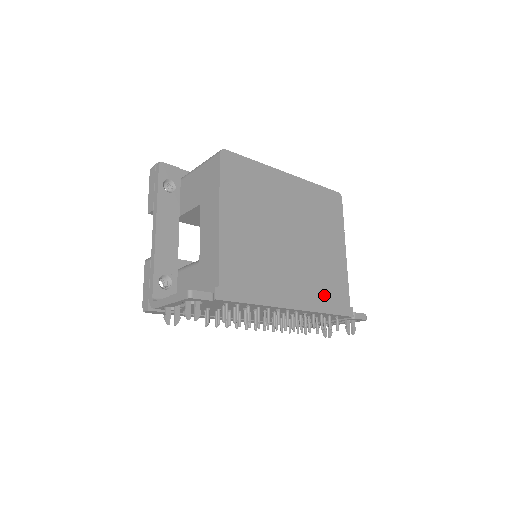
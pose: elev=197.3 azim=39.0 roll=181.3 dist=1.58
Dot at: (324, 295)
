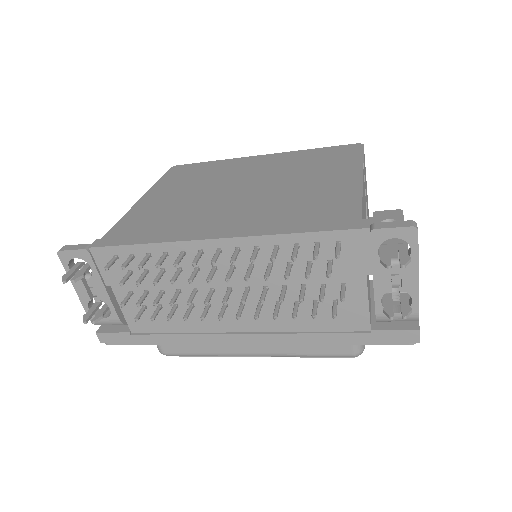
Dot at: (294, 218)
